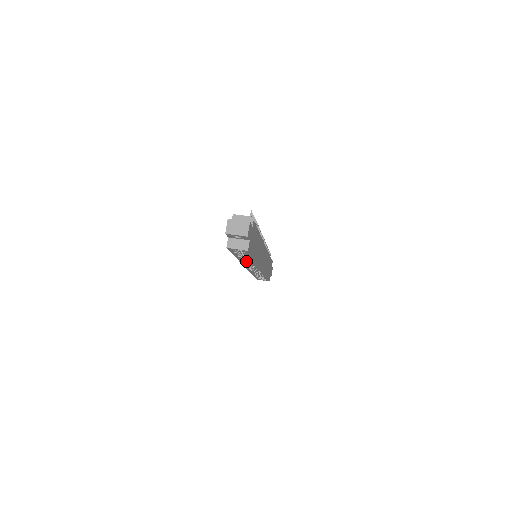
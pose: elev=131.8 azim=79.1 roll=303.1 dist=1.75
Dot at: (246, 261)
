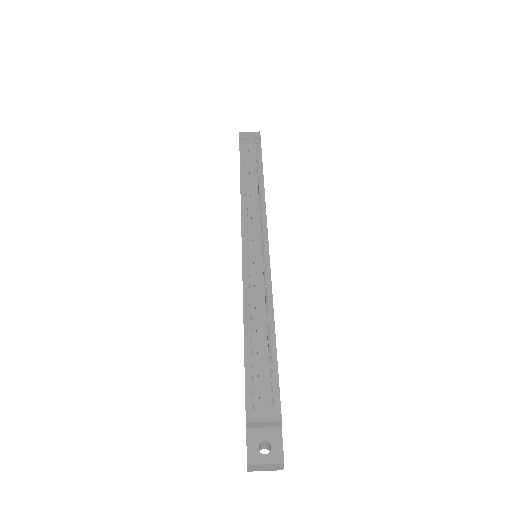
Dot at: occluded
